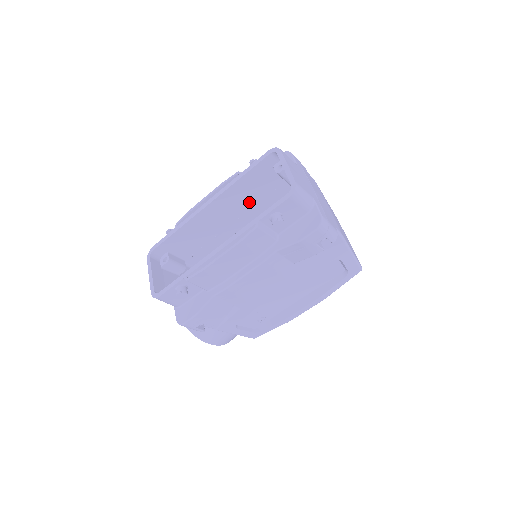
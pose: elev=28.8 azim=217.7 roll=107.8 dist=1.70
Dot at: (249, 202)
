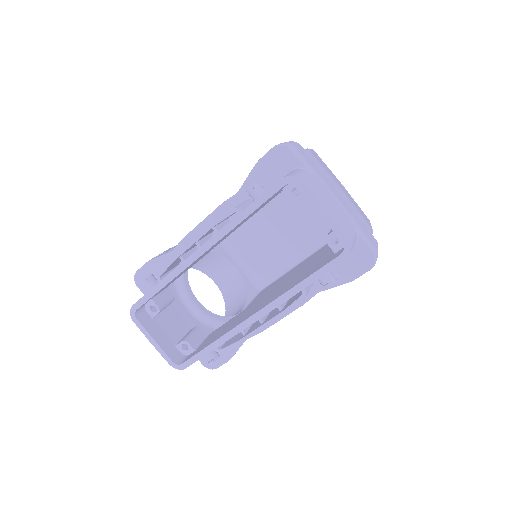
Dot at: occluded
